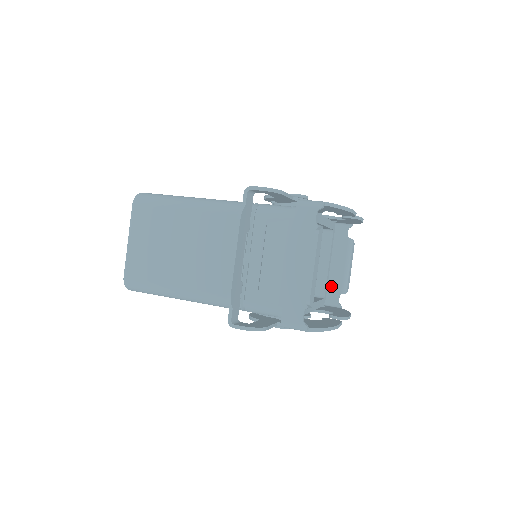
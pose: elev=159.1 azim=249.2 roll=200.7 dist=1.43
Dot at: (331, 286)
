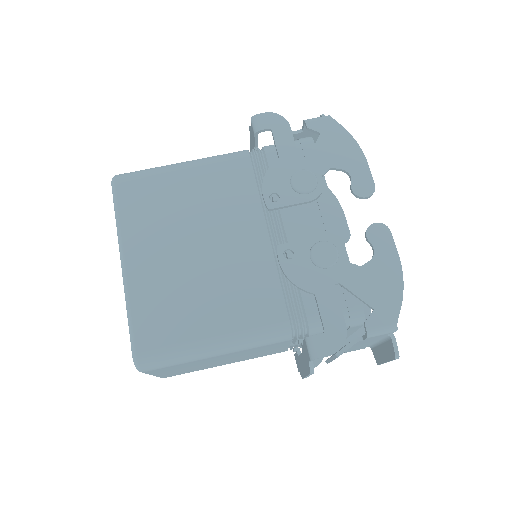
Dot at: occluded
